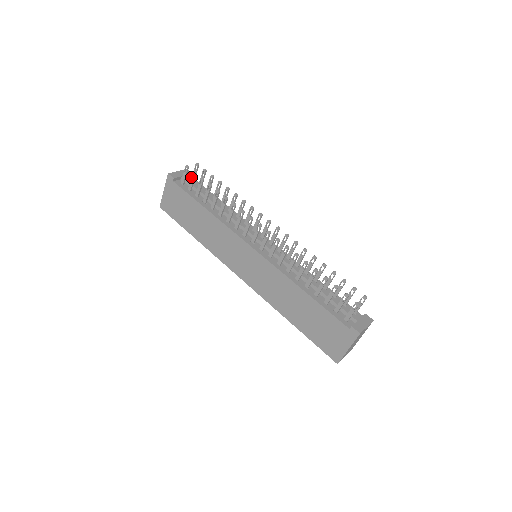
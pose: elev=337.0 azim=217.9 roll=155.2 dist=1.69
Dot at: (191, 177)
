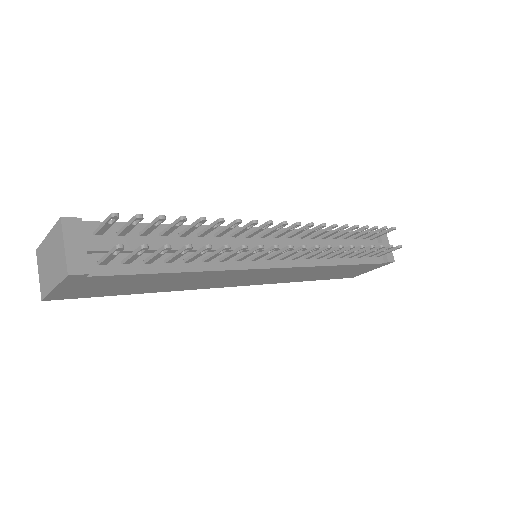
Dot at: (135, 254)
